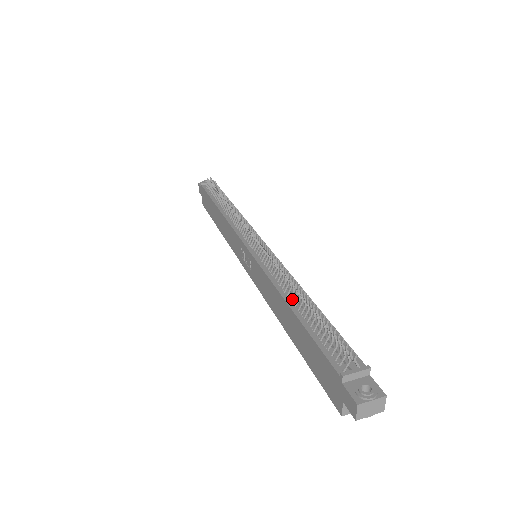
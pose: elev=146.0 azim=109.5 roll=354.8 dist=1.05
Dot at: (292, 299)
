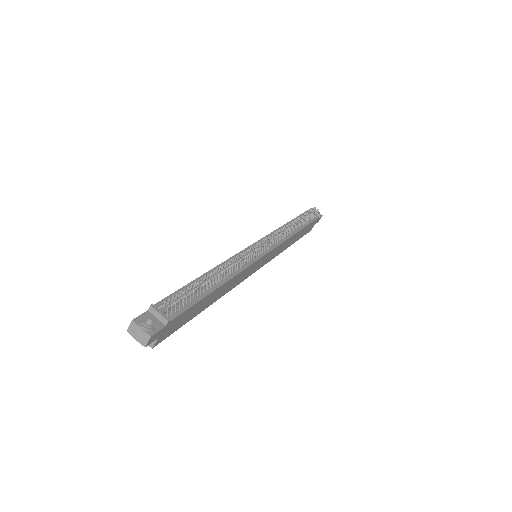
Dot at: (214, 274)
